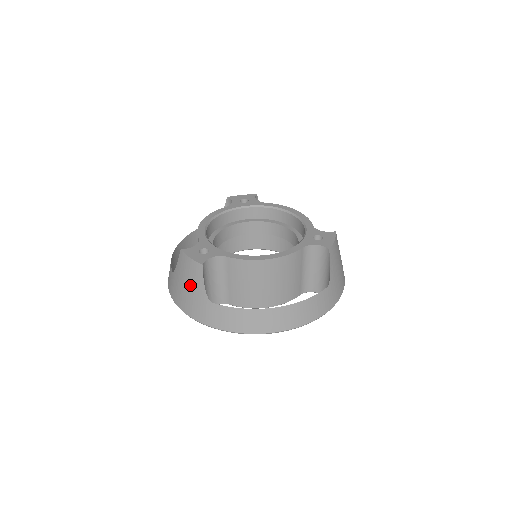
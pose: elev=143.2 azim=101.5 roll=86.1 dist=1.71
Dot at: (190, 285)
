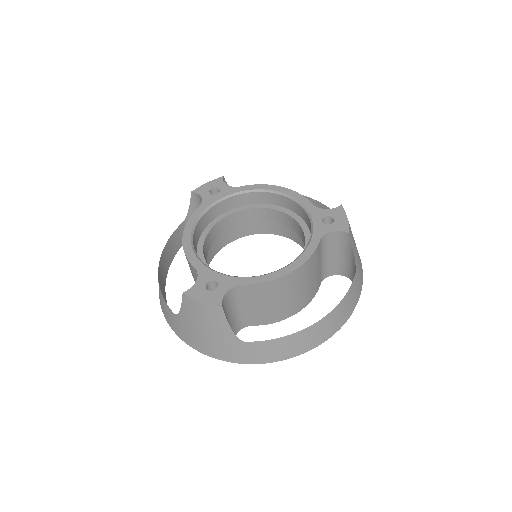
Dot at: (210, 329)
